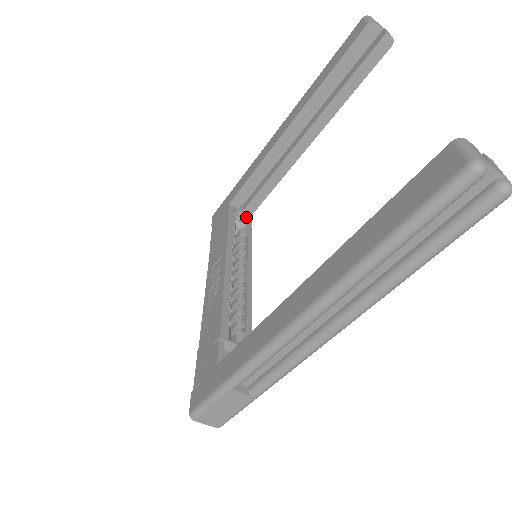
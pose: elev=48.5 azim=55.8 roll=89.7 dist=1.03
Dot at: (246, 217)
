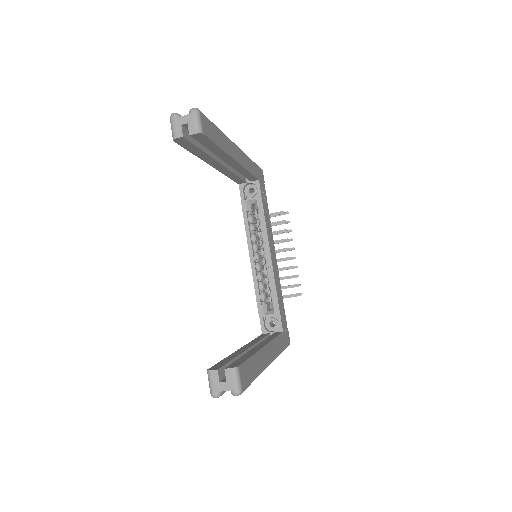
Dot at: (255, 186)
